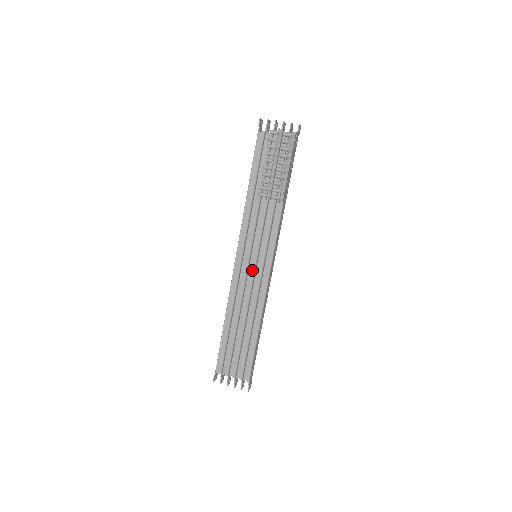
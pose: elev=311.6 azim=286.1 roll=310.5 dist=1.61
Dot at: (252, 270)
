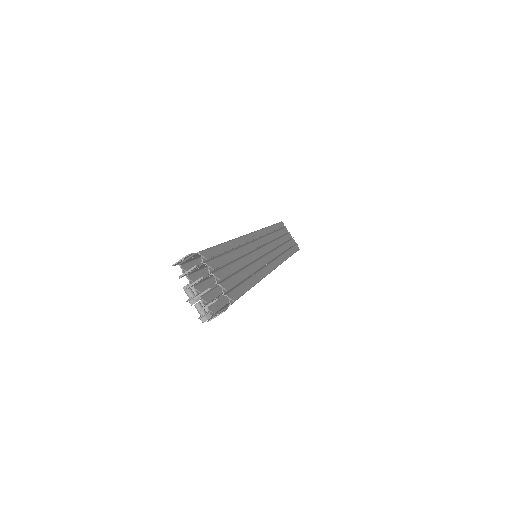
Dot at: occluded
